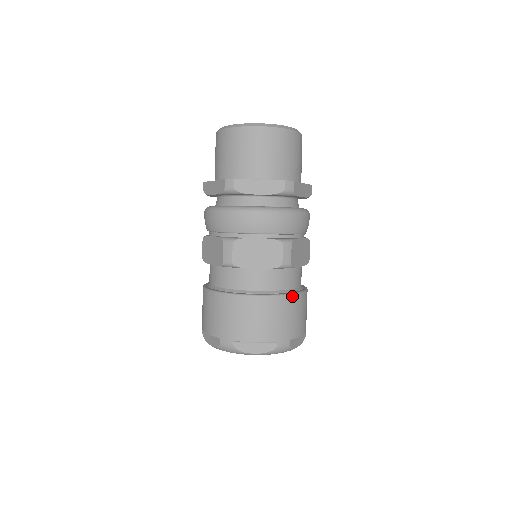
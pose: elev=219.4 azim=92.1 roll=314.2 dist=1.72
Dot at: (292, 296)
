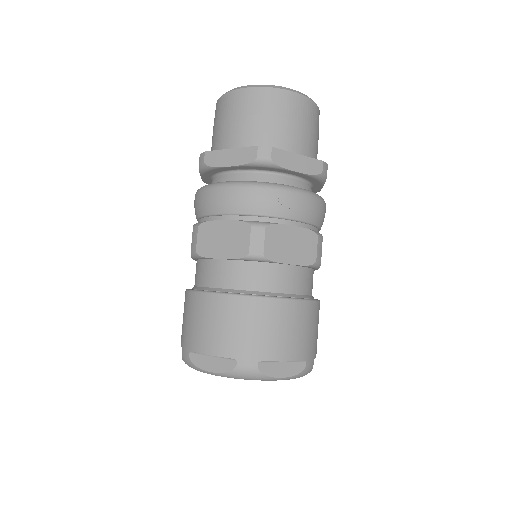
Dot at: (318, 303)
